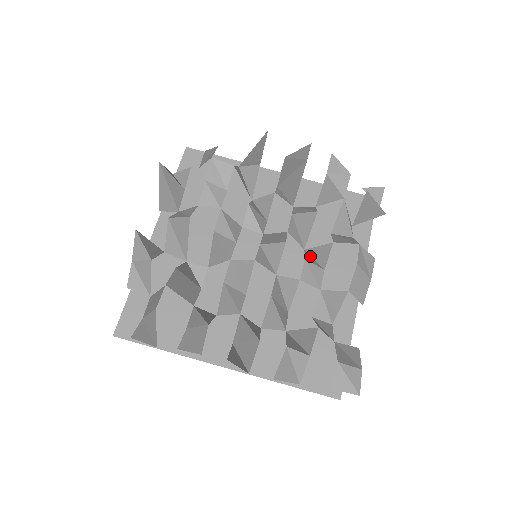
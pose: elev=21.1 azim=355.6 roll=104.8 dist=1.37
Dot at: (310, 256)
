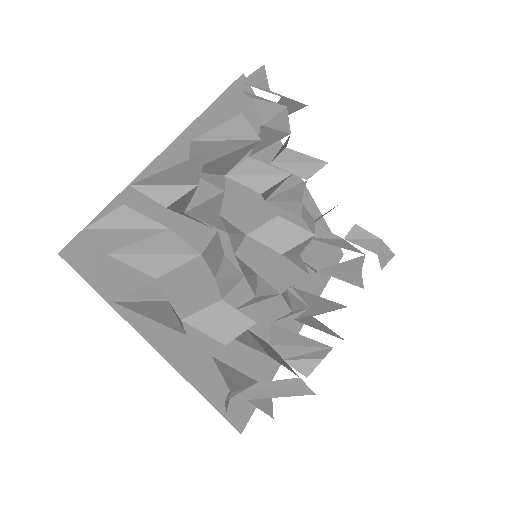
Dot at: (279, 203)
